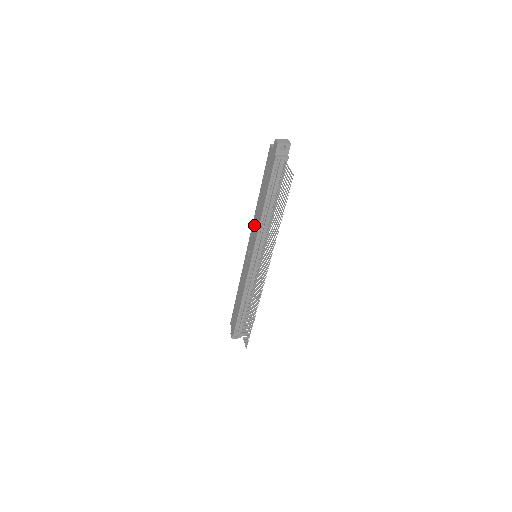
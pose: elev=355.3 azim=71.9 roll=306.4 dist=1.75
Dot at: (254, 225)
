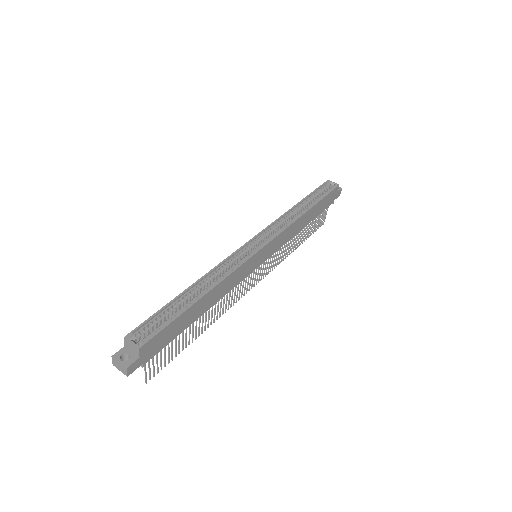
Dot at: occluded
